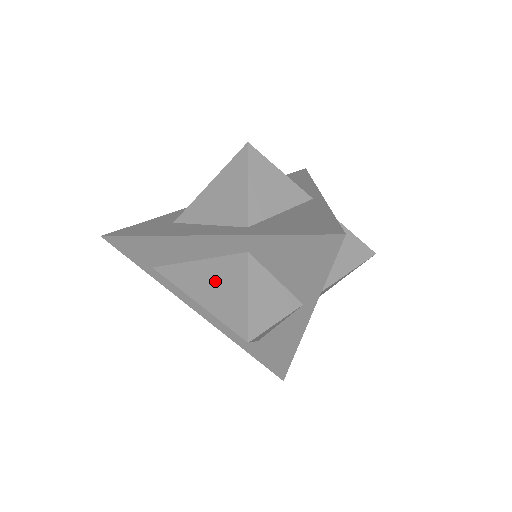
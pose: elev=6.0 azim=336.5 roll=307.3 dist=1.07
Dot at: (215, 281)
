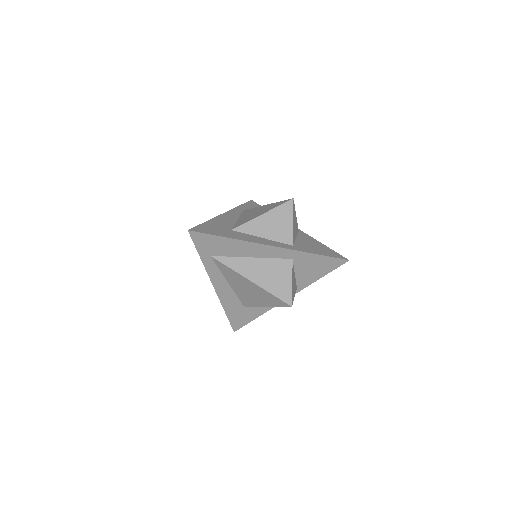
Dot at: (268, 272)
